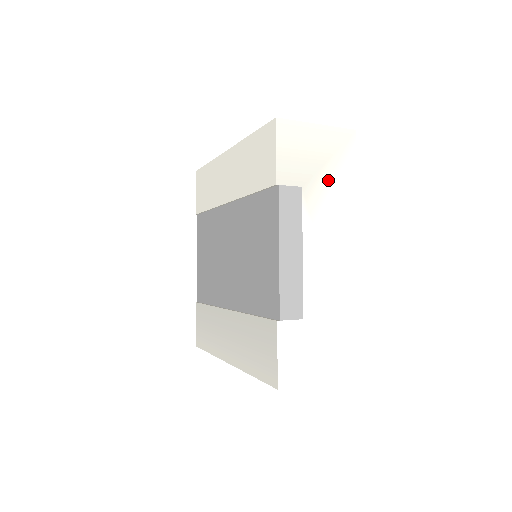
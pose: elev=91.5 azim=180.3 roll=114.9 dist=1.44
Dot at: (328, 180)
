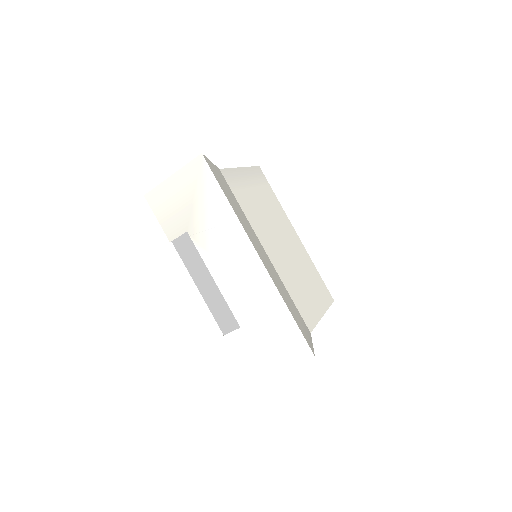
Dot at: (202, 212)
